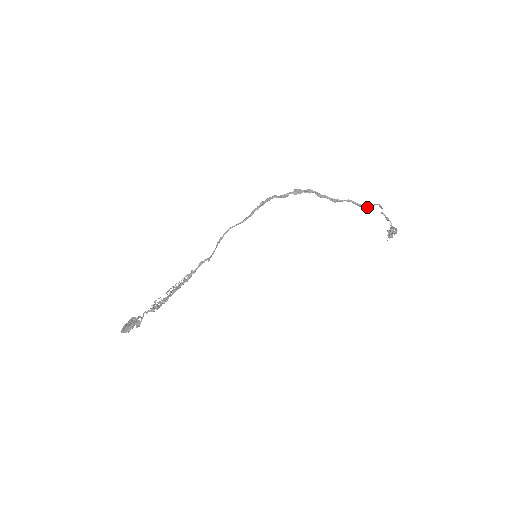
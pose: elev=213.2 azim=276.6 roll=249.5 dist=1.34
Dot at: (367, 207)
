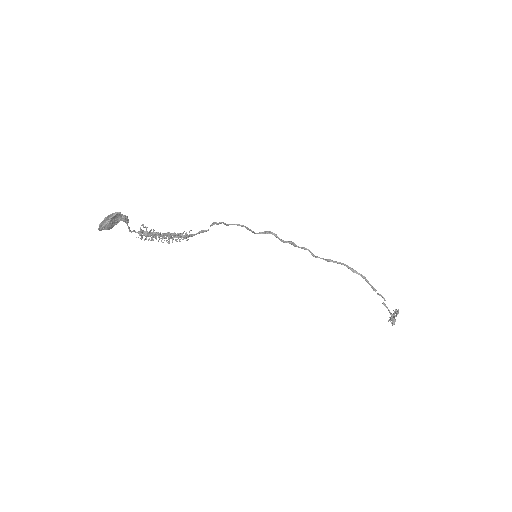
Dot at: (361, 274)
